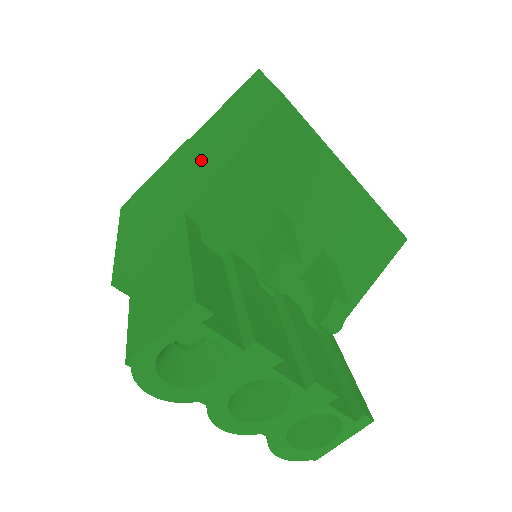
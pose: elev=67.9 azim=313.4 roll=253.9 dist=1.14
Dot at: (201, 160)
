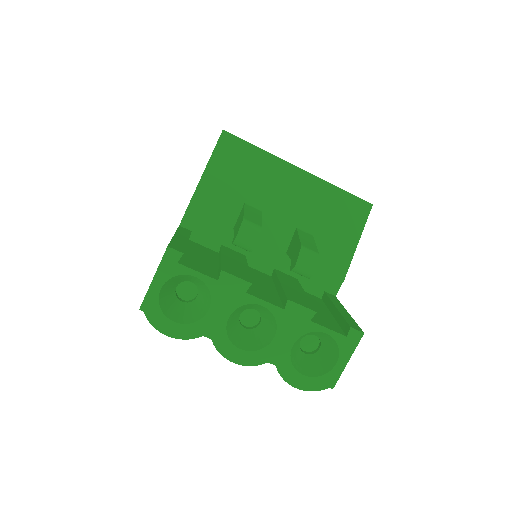
Dot at: occluded
